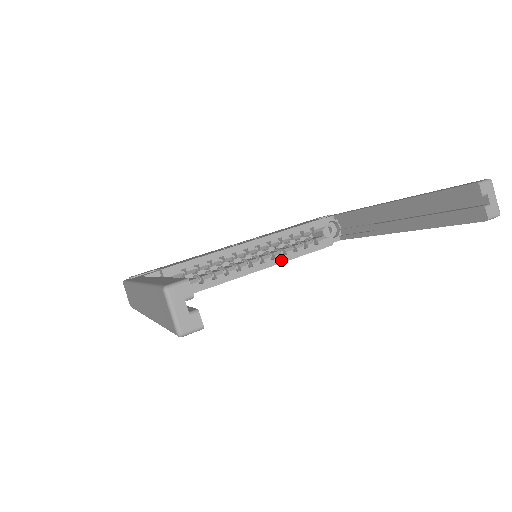
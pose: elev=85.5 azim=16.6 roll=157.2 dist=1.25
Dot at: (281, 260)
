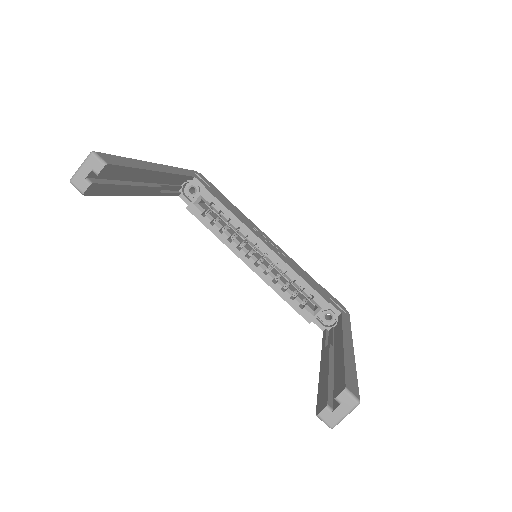
Dot at: (268, 281)
